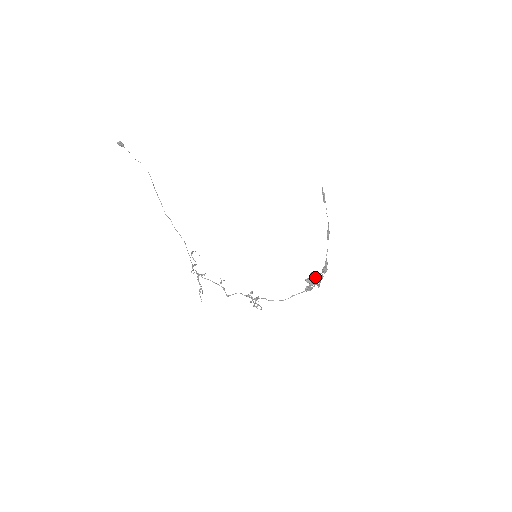
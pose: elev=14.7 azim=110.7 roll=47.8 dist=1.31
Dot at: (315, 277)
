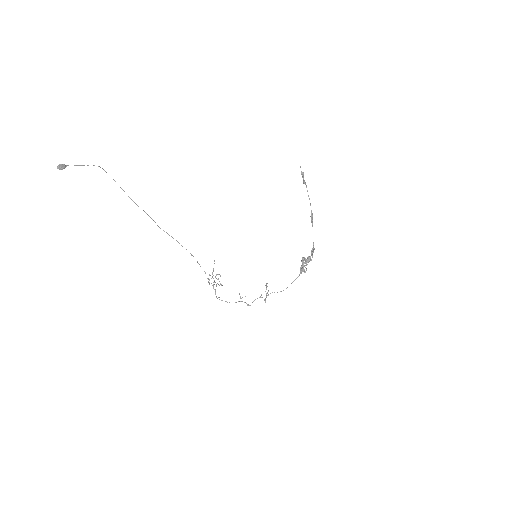
Dot at: (306, 263)
